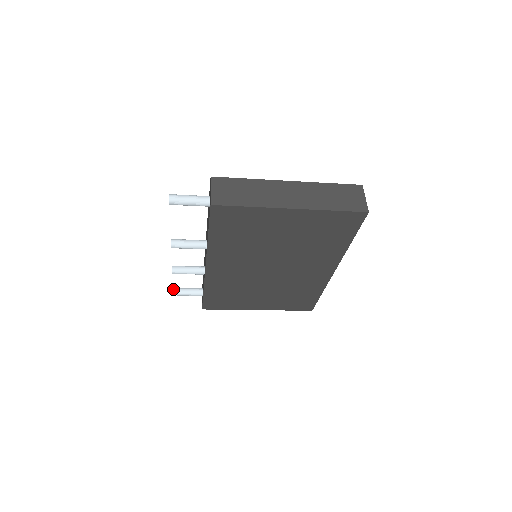
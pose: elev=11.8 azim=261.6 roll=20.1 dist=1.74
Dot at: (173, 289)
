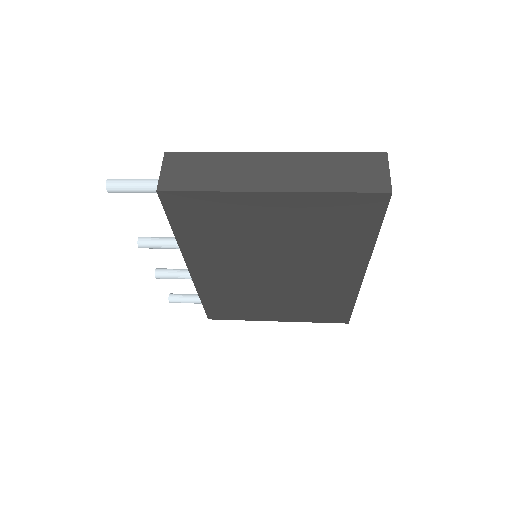
Dot at: (169, 295)
